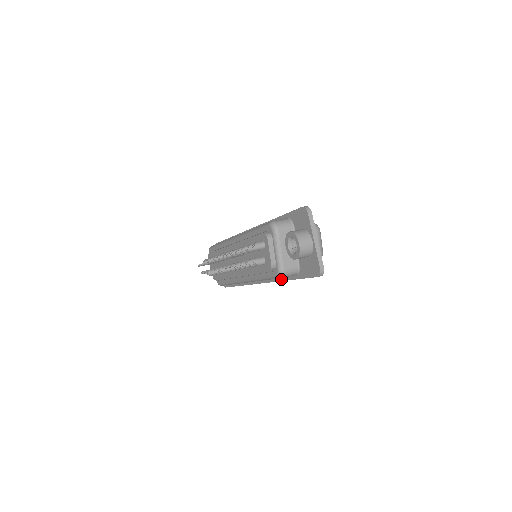
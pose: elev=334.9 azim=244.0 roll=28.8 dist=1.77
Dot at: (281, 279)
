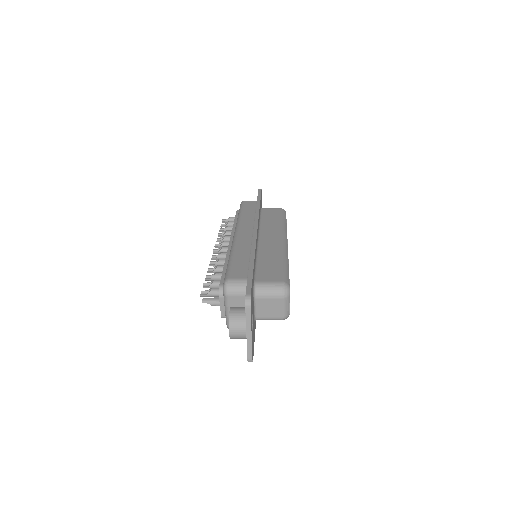
Dot at: occluded
